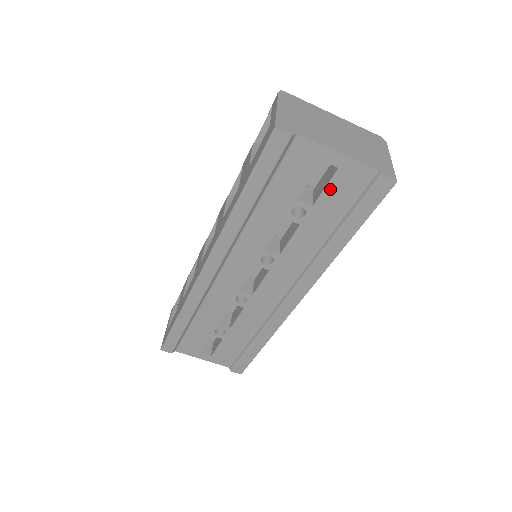
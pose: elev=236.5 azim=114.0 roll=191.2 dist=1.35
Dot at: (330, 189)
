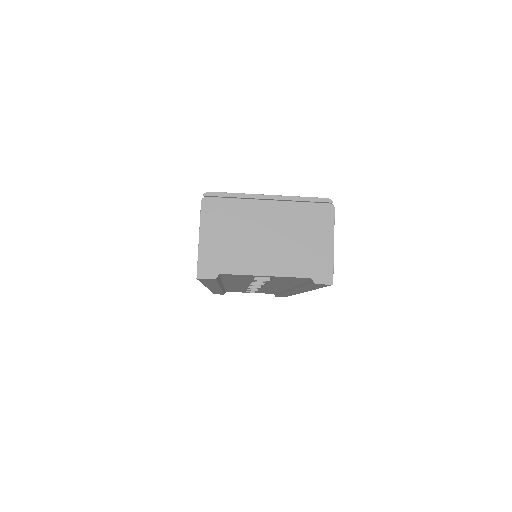
Dot at: (277, 279)
